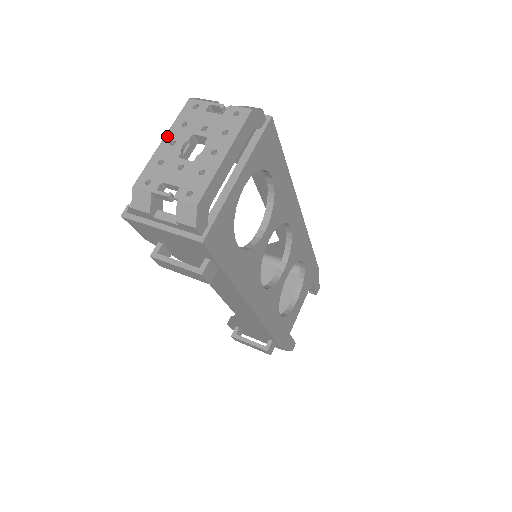
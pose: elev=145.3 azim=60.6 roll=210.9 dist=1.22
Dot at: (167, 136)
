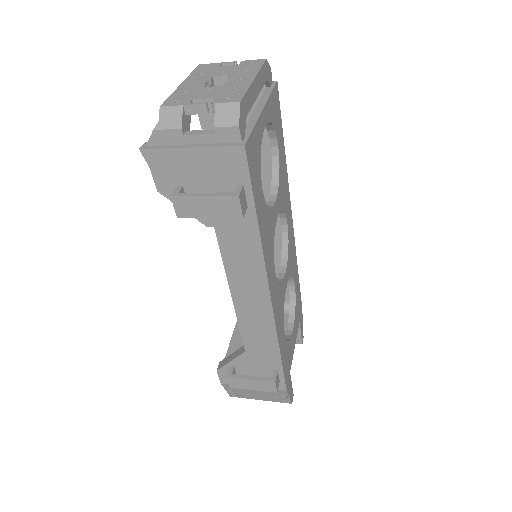
Dot at: (186, 81)
